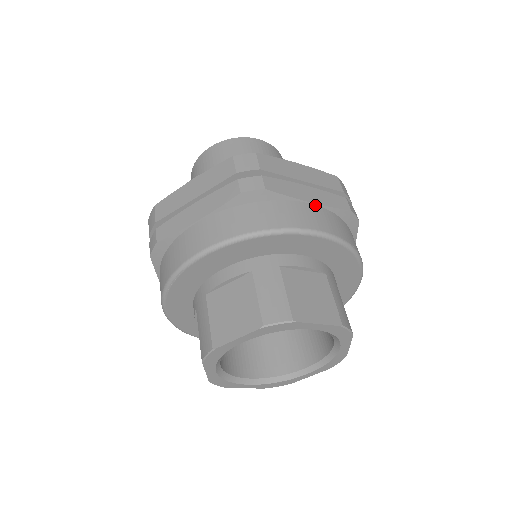
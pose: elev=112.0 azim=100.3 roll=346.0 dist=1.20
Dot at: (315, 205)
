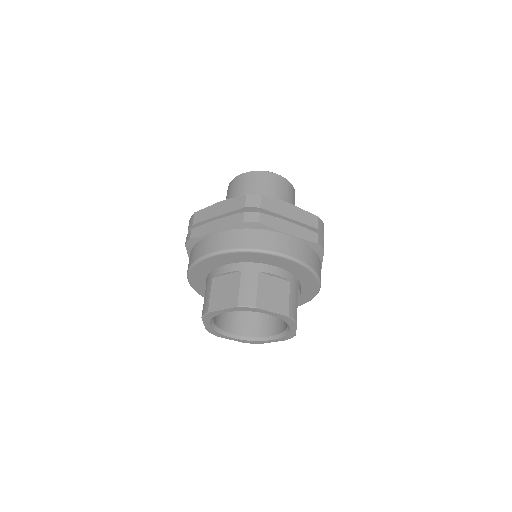
Dot at: (291, 237)
